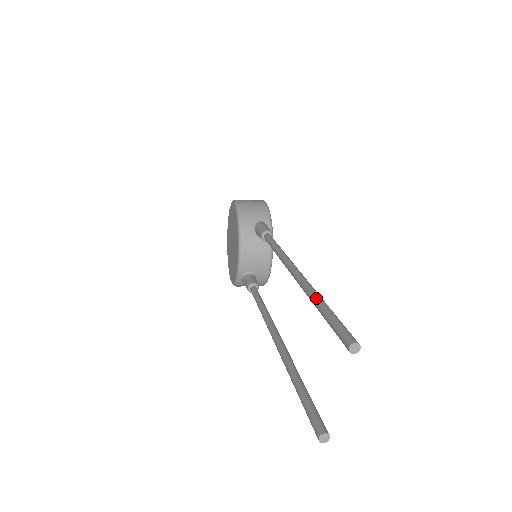
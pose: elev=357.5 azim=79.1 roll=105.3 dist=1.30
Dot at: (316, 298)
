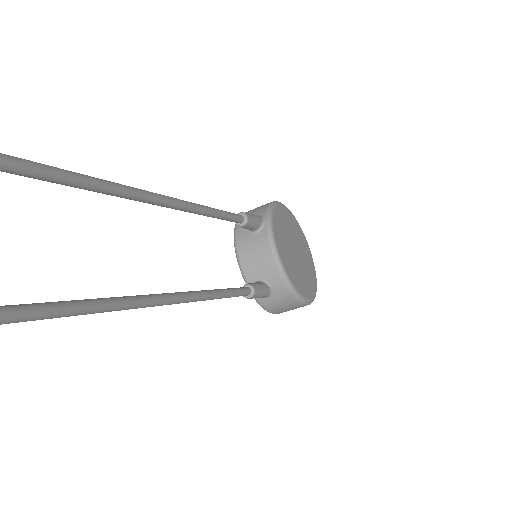
Dot at: occluded
